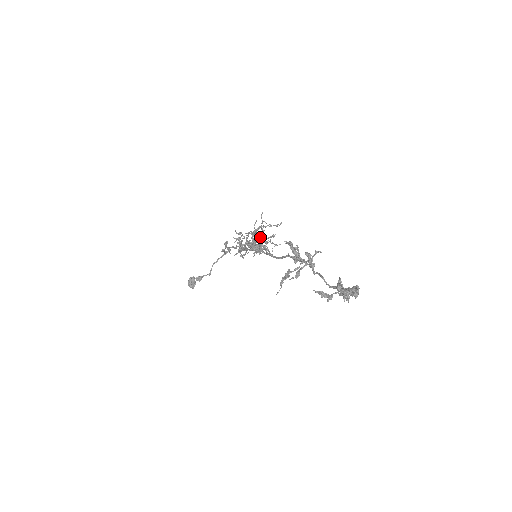
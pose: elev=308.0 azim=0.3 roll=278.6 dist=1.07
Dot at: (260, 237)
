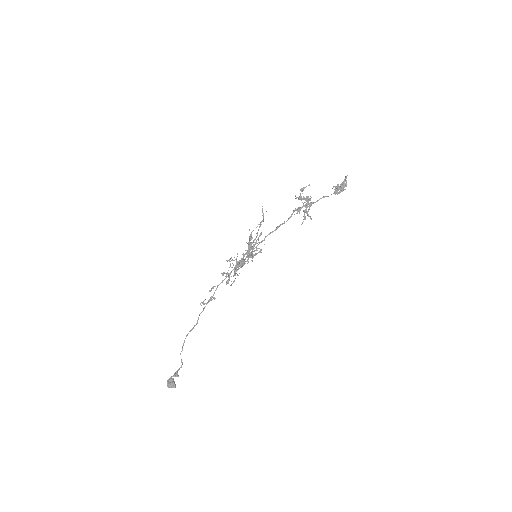
Dot at: occluded
